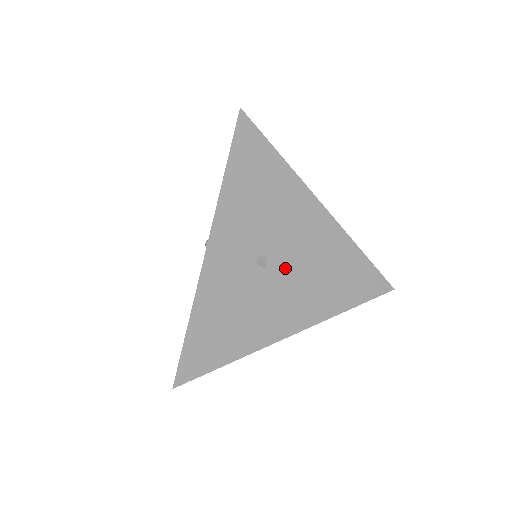
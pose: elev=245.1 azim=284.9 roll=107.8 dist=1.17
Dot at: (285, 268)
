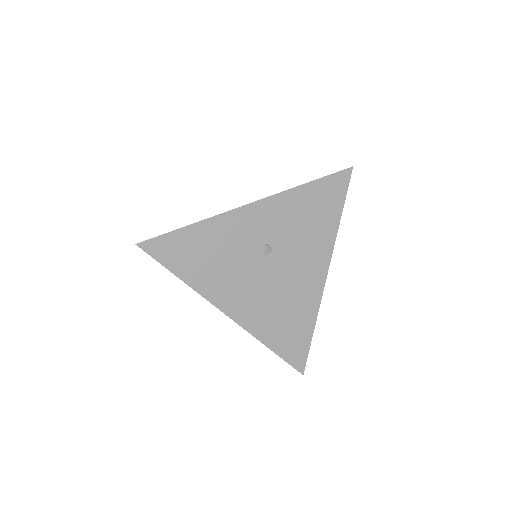
Dot at: (272, 272)
